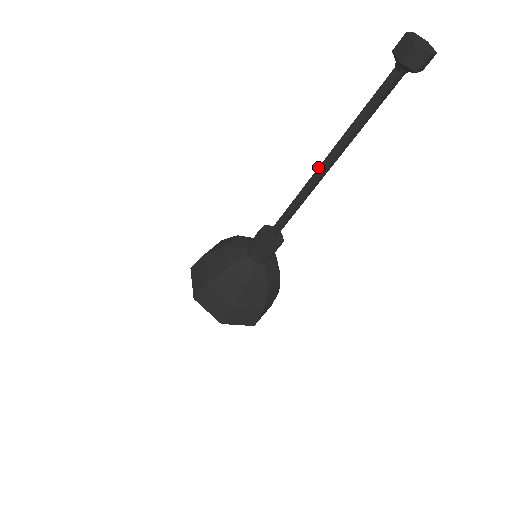
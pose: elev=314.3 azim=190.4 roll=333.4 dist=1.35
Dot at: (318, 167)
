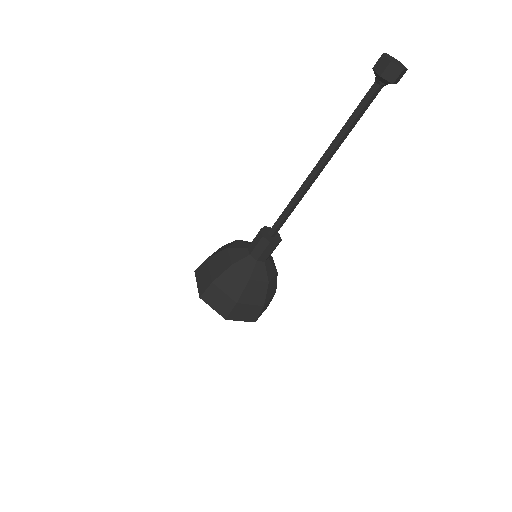
Dot at: occluded
